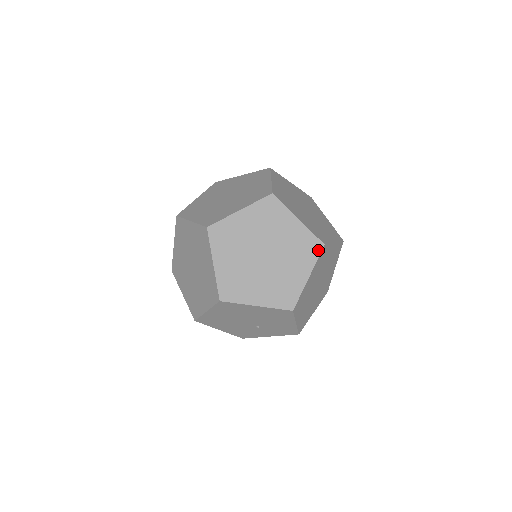
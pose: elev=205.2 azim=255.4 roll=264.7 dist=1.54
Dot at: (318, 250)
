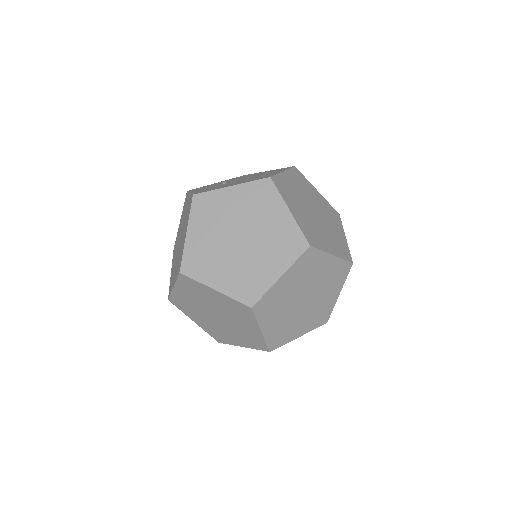
Dot at: (250, 312)
